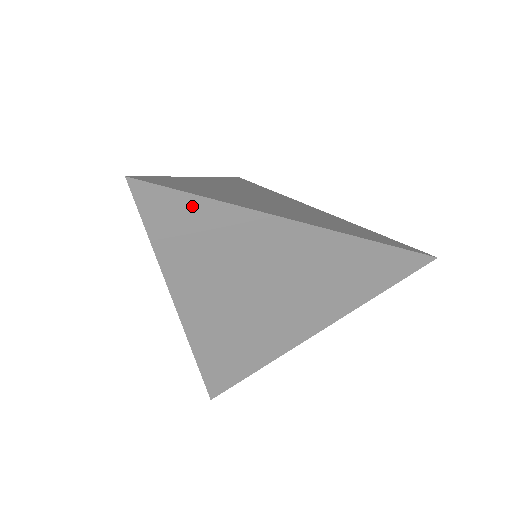
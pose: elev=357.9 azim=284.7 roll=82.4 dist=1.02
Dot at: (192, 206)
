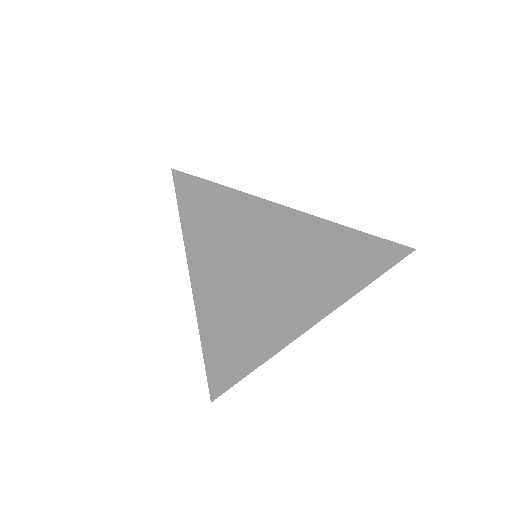
Dot at: (226, 199)
